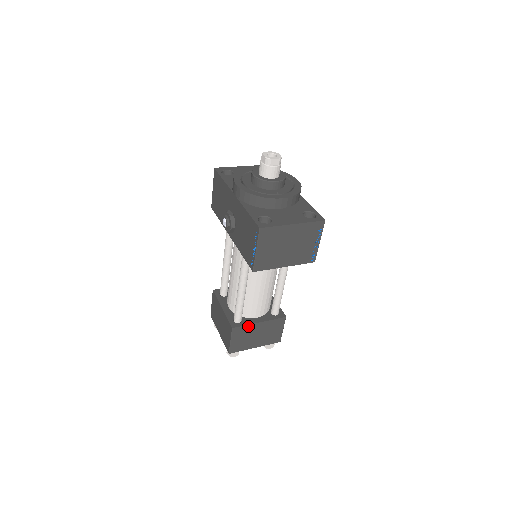
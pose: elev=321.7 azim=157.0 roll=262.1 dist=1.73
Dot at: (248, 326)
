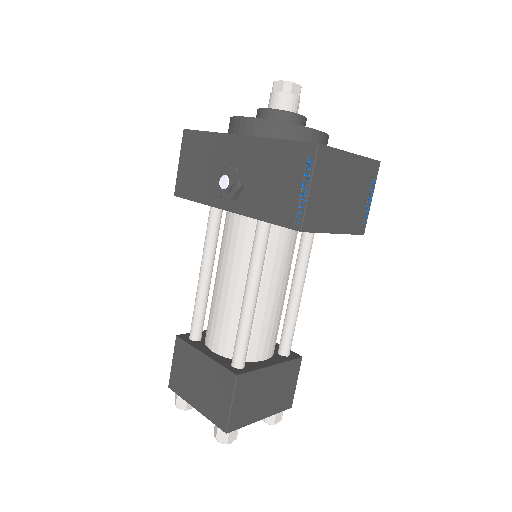
Dot at: (257, 372)
